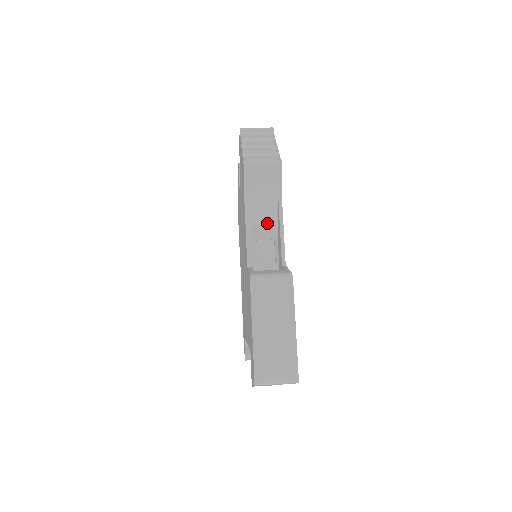
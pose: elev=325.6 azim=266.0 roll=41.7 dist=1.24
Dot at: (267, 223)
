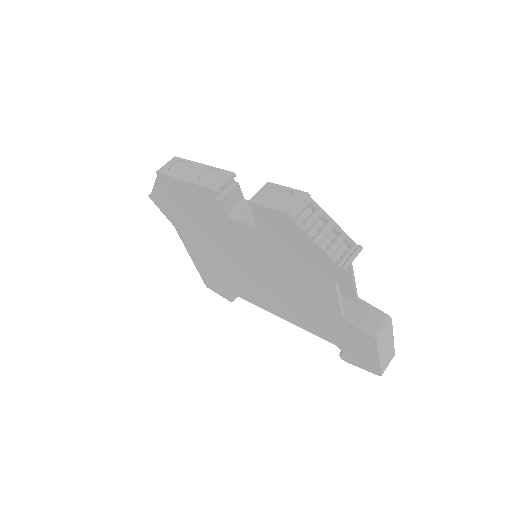
Dot at: occluded
